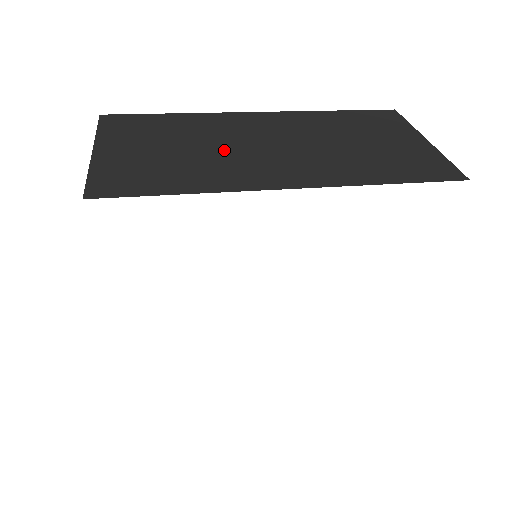
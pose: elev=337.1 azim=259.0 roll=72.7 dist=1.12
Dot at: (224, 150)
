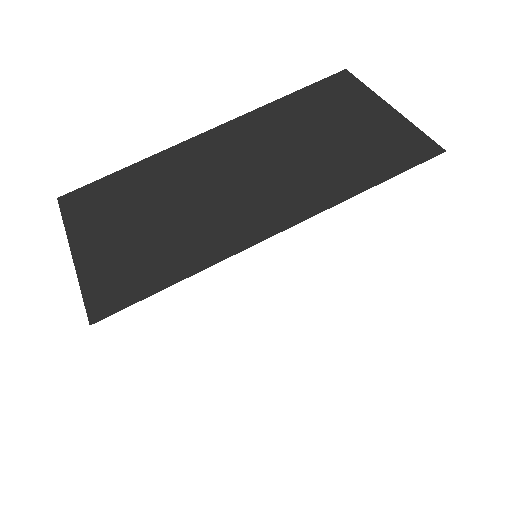
Dot at: (196, 203)
